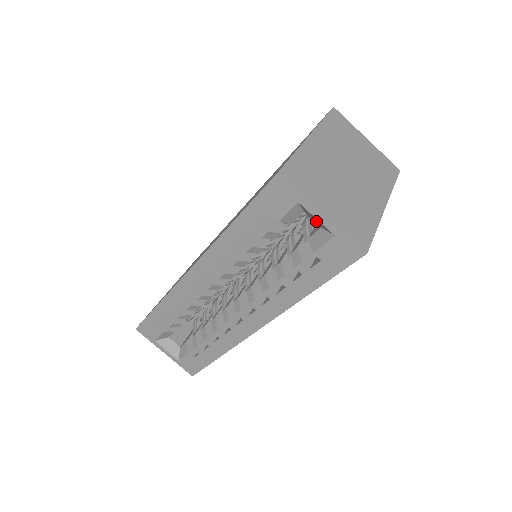
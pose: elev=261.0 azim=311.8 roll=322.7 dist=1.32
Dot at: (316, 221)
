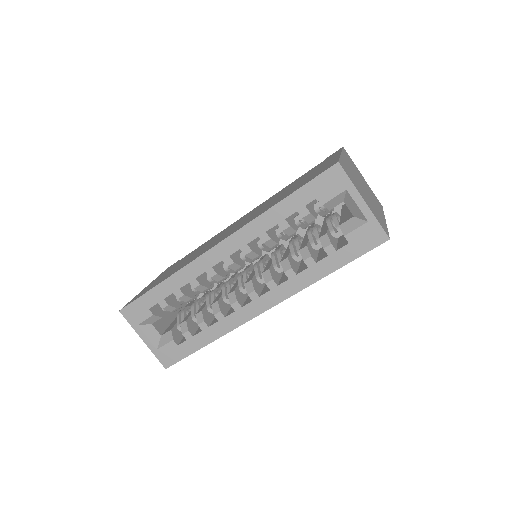
Dot at: (353, 209)
